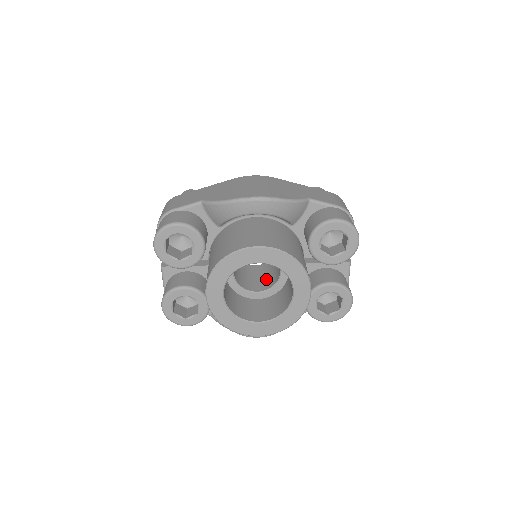
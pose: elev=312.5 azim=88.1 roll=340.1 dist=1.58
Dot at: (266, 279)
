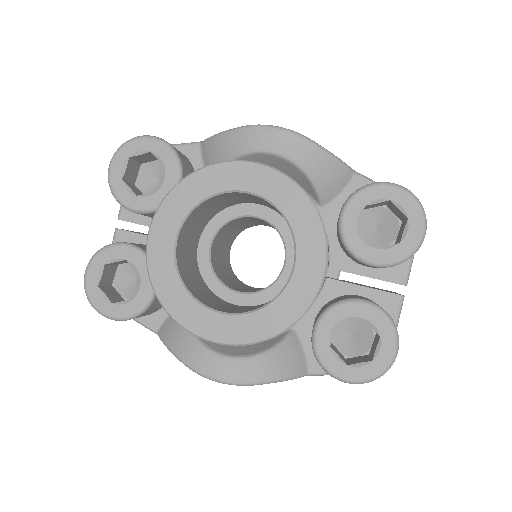
Dot at: occluded
